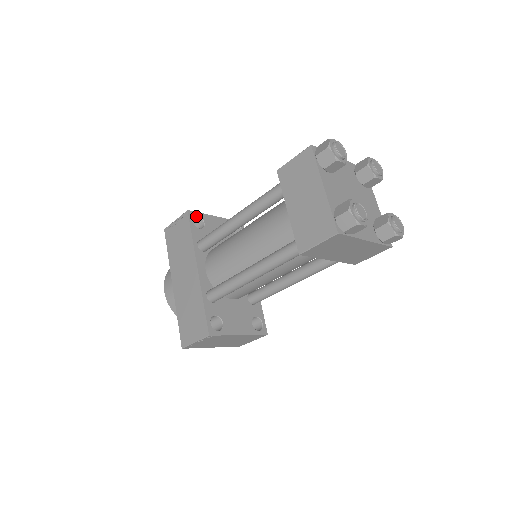
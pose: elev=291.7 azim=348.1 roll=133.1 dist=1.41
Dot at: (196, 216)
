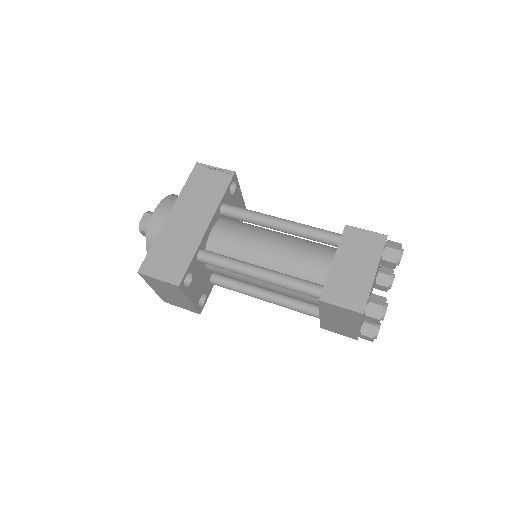
Dot at: (234, 181)
